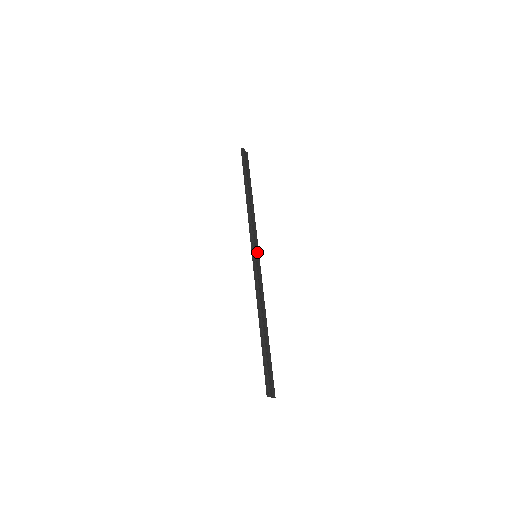
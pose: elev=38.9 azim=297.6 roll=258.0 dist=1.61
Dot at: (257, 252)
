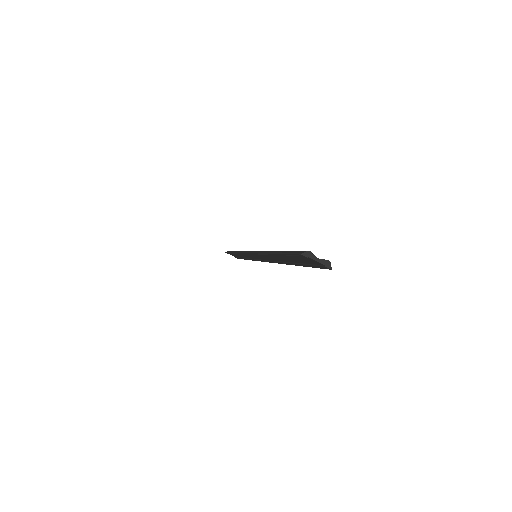
Dot at: occluded
